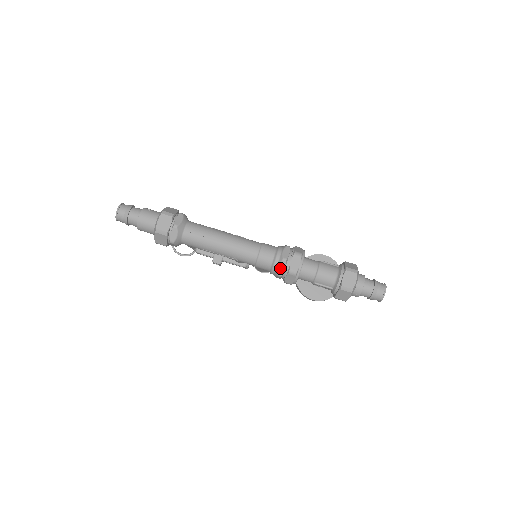
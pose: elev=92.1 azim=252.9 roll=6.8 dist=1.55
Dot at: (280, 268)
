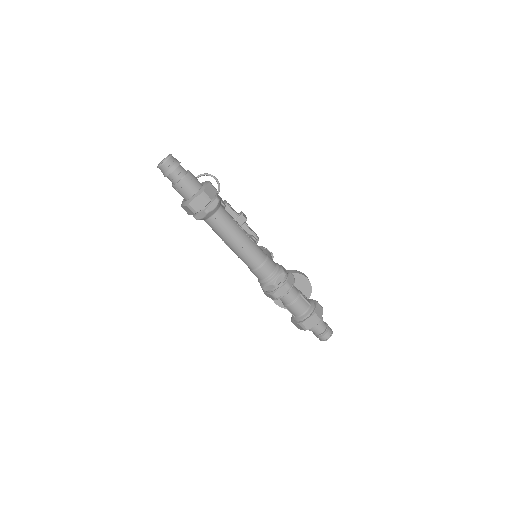
Dot at: (268, 287)
